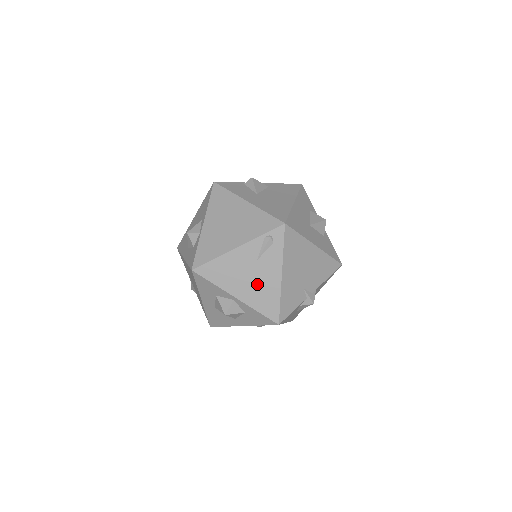
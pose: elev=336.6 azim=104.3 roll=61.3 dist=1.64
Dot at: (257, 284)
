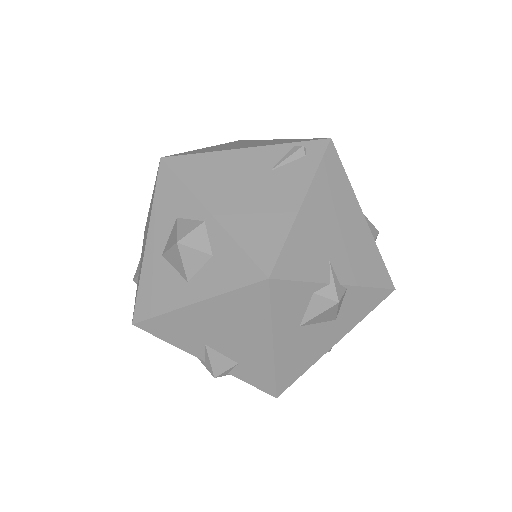
Dot at: (256, 203)
